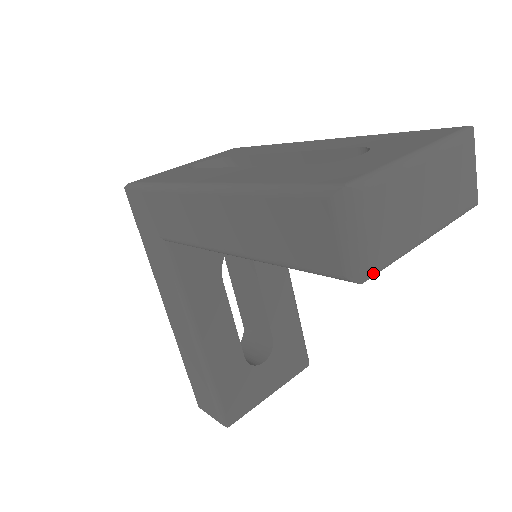
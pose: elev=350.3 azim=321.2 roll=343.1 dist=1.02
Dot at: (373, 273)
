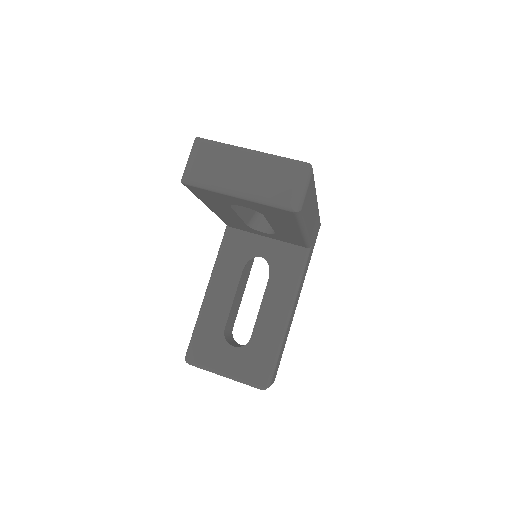
Dot at: (187, 179)
